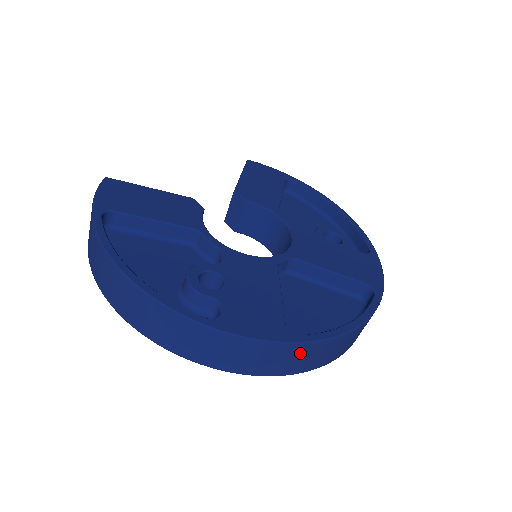
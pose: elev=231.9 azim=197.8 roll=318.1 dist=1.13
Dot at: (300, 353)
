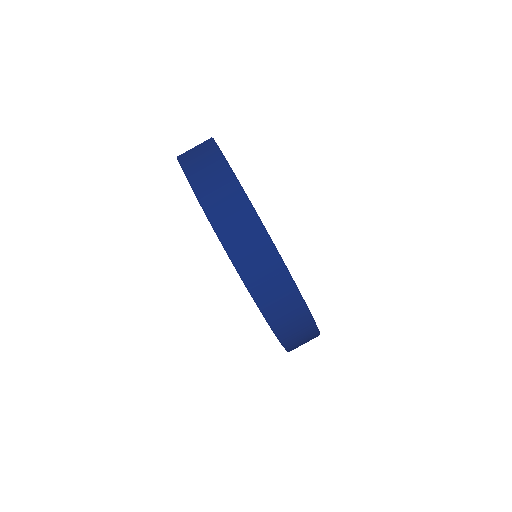
Dot at: (310, 339)
